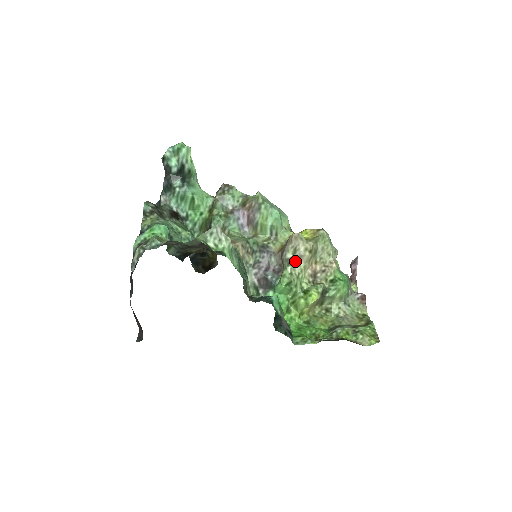
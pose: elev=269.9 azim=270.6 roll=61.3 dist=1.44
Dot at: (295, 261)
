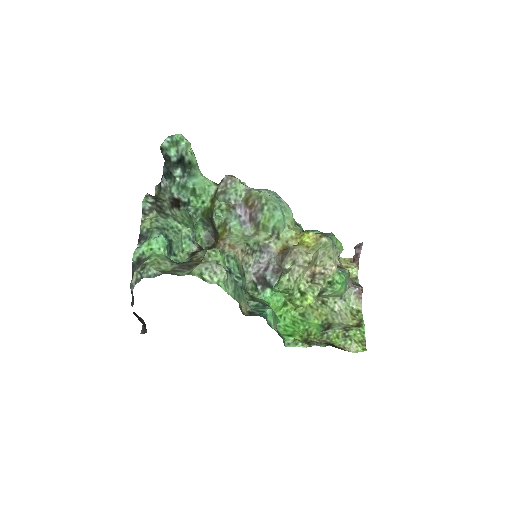
Dot at: (294, 269)
